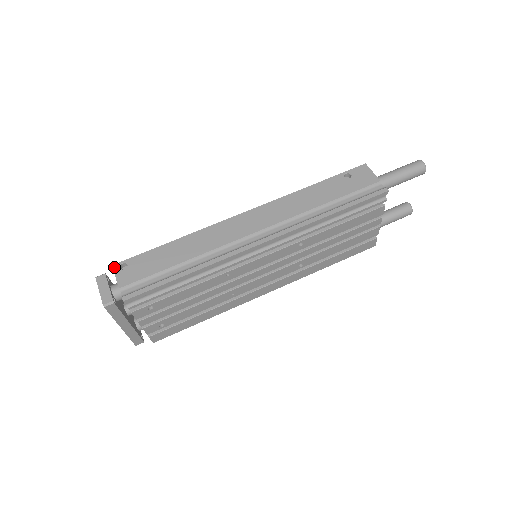
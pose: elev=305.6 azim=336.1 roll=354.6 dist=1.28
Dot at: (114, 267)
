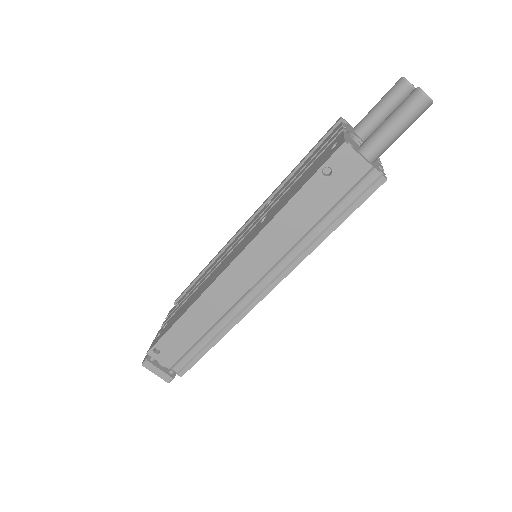
Dot at: (150, 355)
